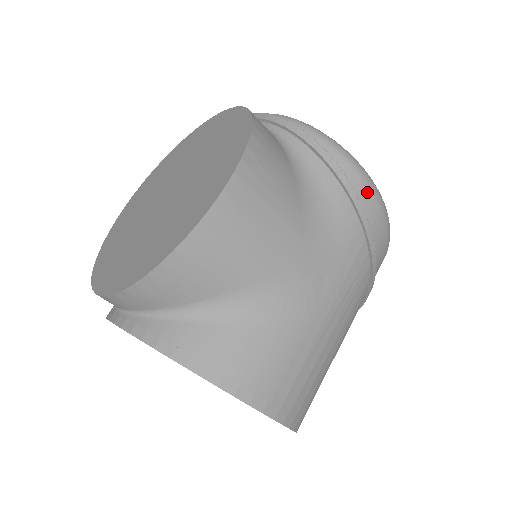
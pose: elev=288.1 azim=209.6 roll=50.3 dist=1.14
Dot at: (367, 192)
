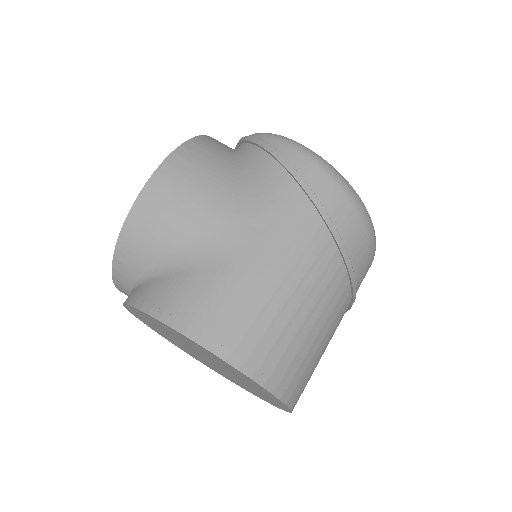
Dot at: (302, 159)
